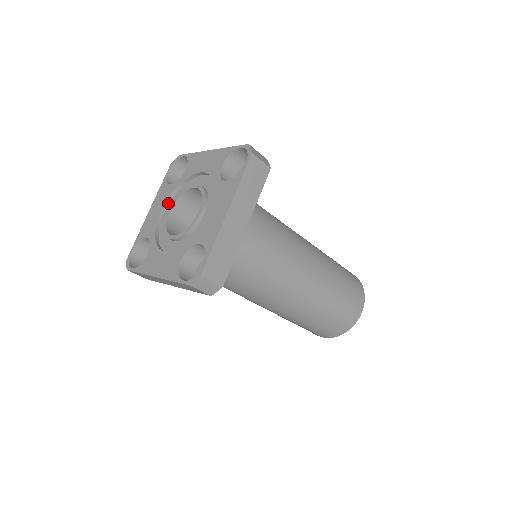
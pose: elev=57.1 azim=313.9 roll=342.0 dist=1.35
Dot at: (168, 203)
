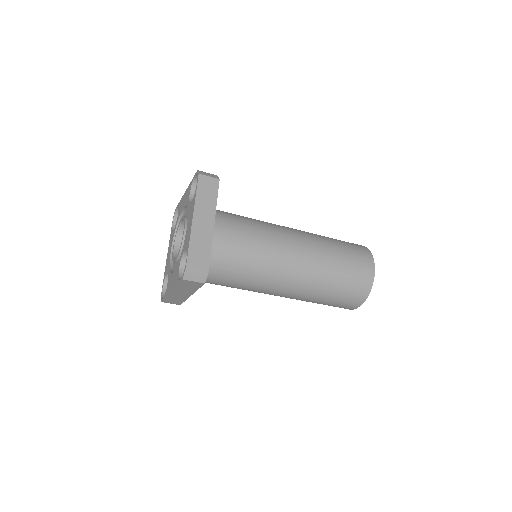
Dot at: occluded
